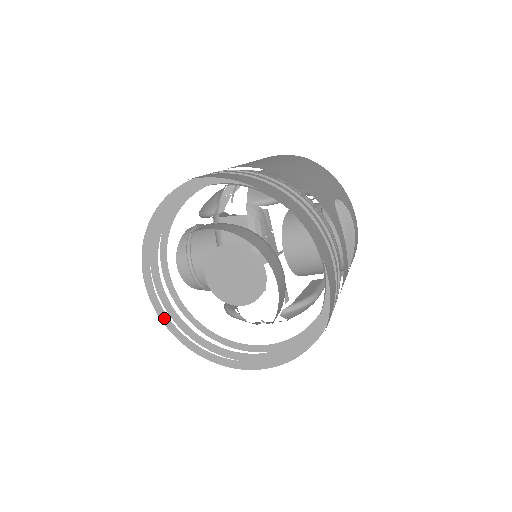
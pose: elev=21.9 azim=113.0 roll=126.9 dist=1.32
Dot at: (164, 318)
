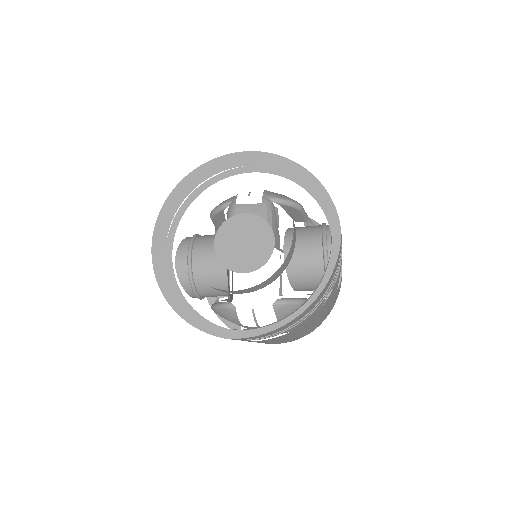
Dot at: (161, 279)
